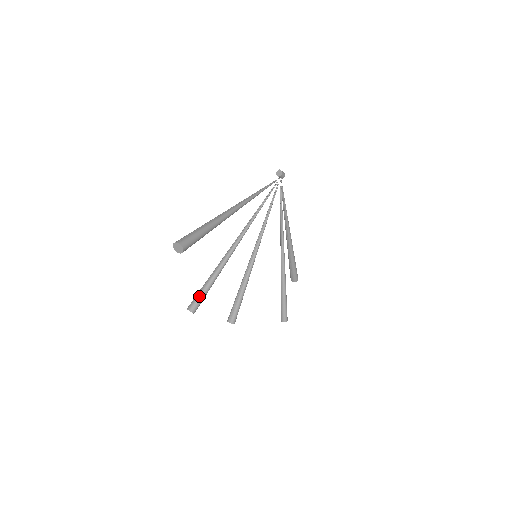
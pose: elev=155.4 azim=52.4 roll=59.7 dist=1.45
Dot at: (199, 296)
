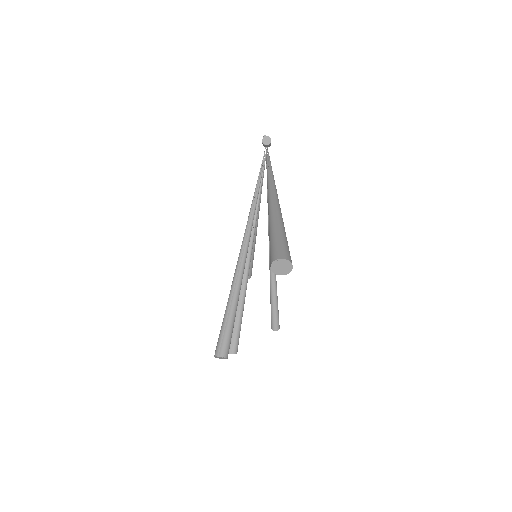
Dot at: (228, 332)
